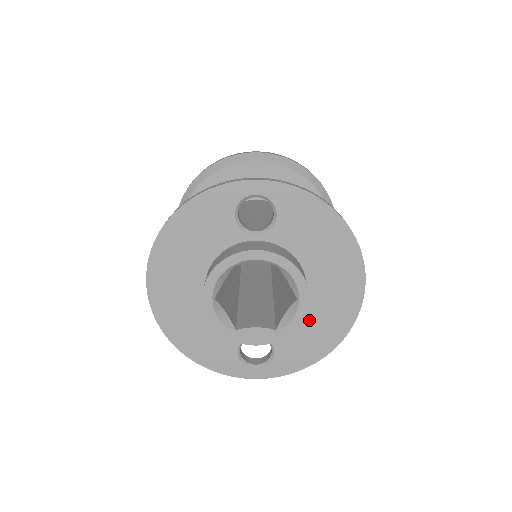
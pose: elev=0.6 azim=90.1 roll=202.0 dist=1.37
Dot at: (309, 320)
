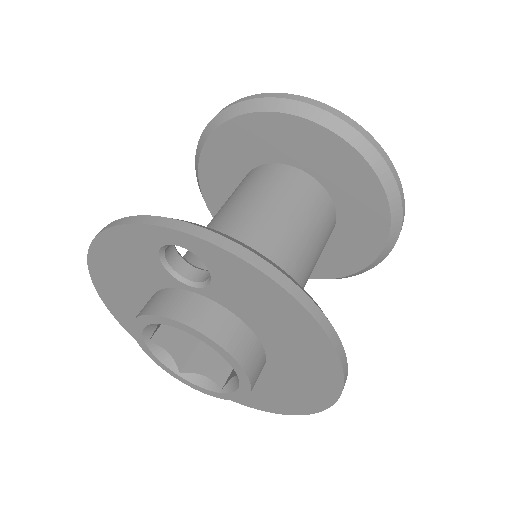
Dot at: (275, 381)
